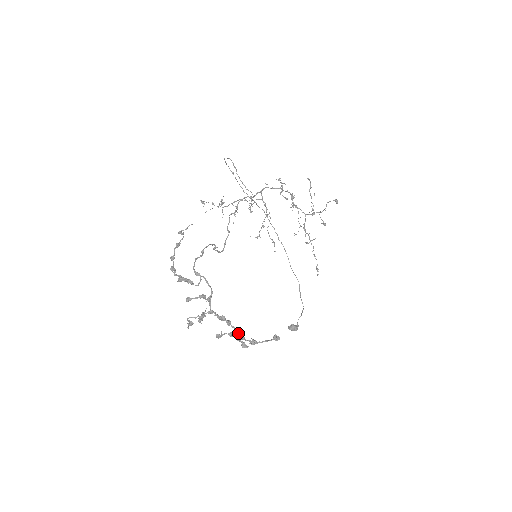
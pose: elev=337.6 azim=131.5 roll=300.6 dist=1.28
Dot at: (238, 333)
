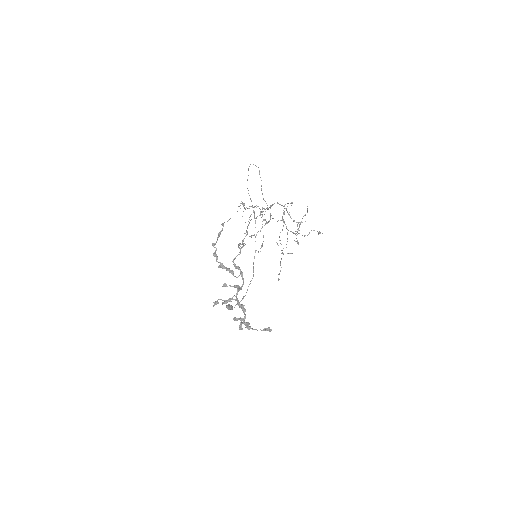
Dot at: (244, 319)
